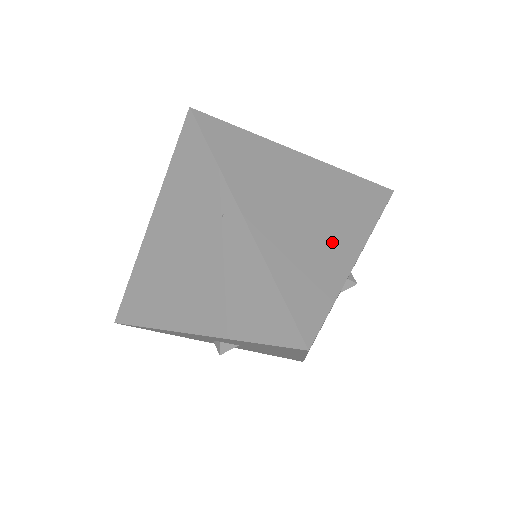
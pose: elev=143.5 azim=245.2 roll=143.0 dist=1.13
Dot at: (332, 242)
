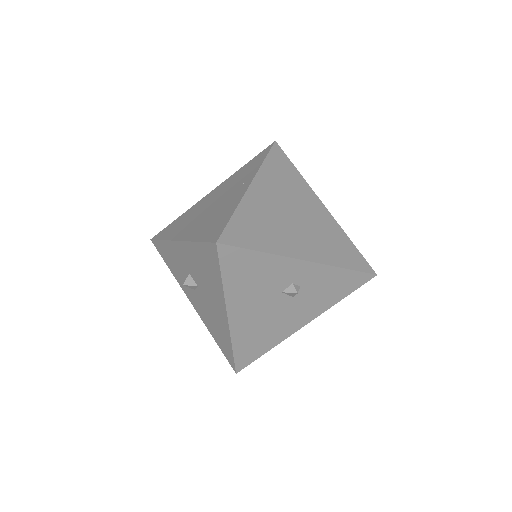
Dot at: (294, 239)
